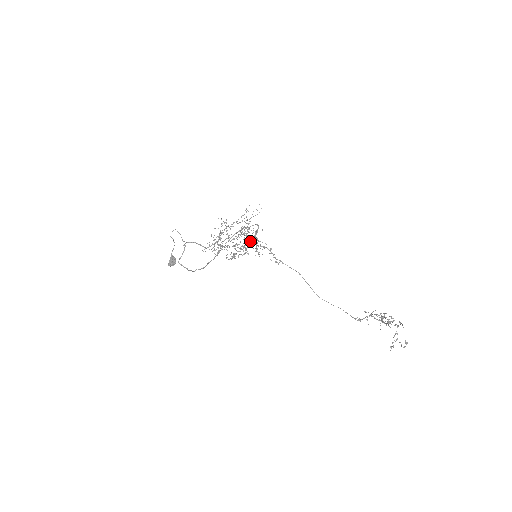
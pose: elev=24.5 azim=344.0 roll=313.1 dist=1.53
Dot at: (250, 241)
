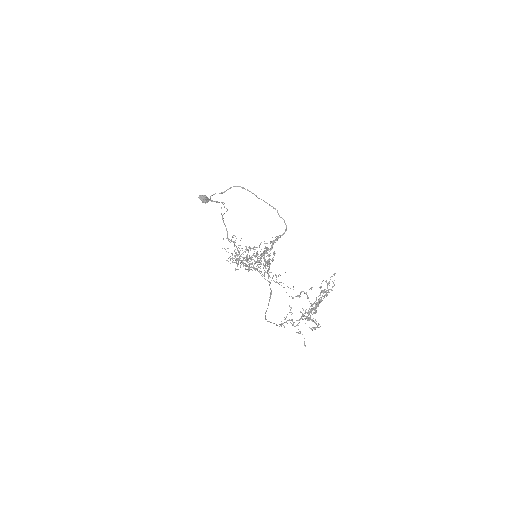
Dot at: occluded
